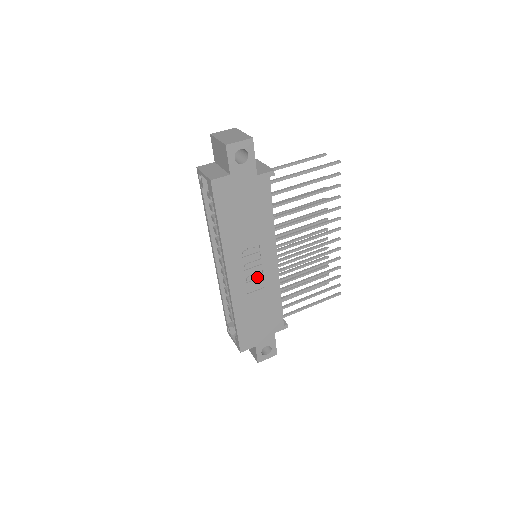
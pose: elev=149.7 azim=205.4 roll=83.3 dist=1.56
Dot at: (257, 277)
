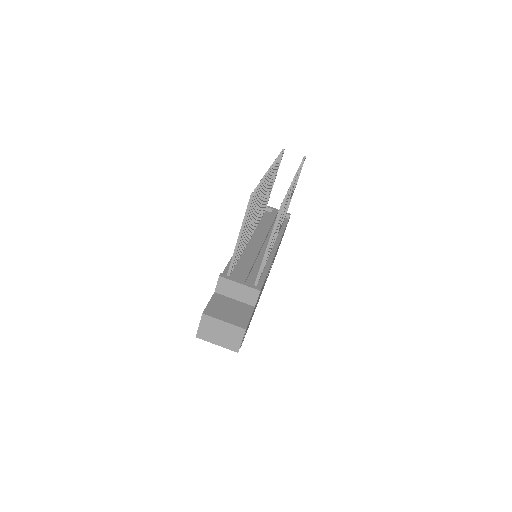
Dot at: occluded
